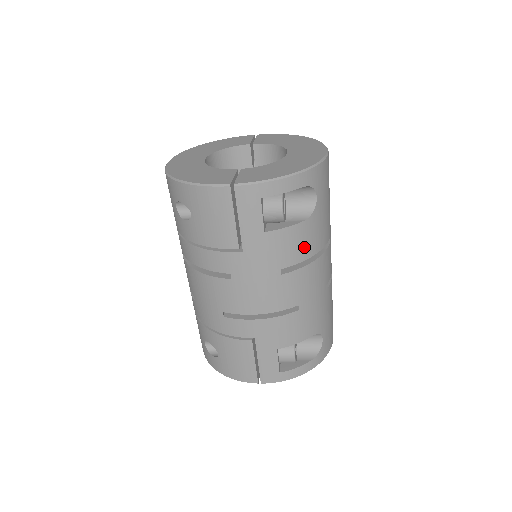
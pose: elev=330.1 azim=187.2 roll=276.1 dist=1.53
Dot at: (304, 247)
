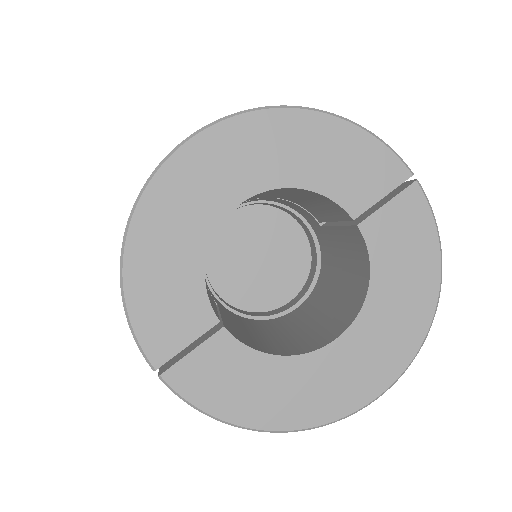
Dot at: occluded
